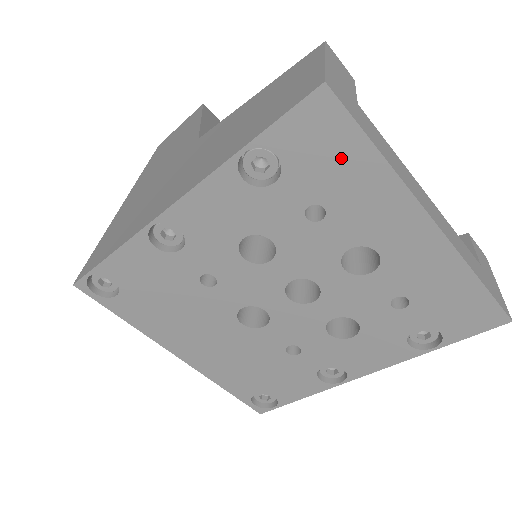
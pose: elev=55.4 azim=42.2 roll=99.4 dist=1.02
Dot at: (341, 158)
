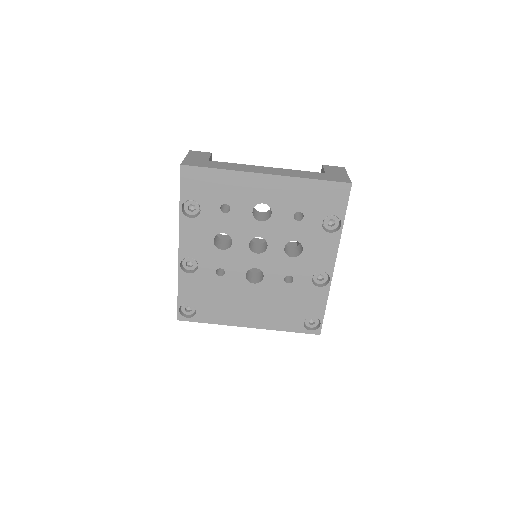
Dot at: (211, 182)
